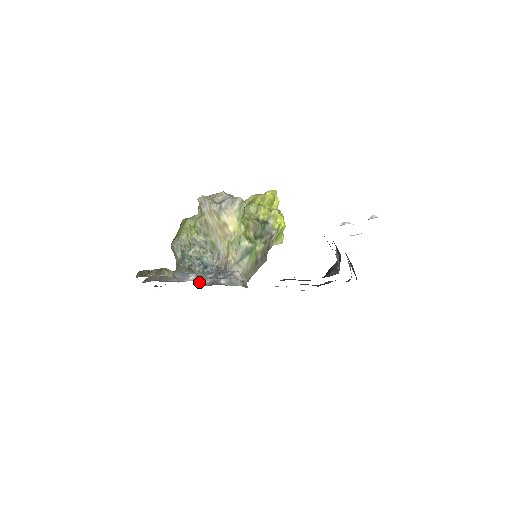
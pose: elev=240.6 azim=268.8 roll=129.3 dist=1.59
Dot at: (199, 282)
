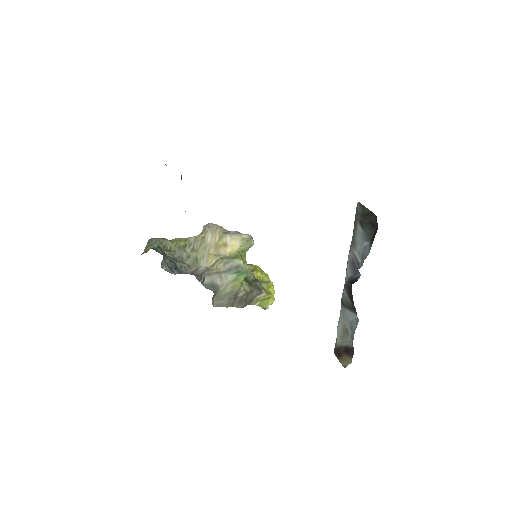
Dot at: (163, 267)
